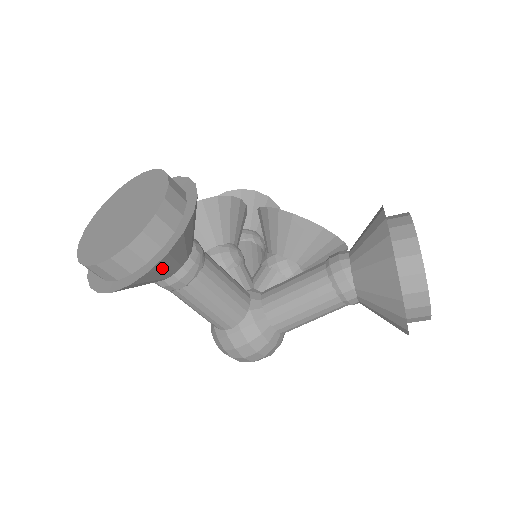
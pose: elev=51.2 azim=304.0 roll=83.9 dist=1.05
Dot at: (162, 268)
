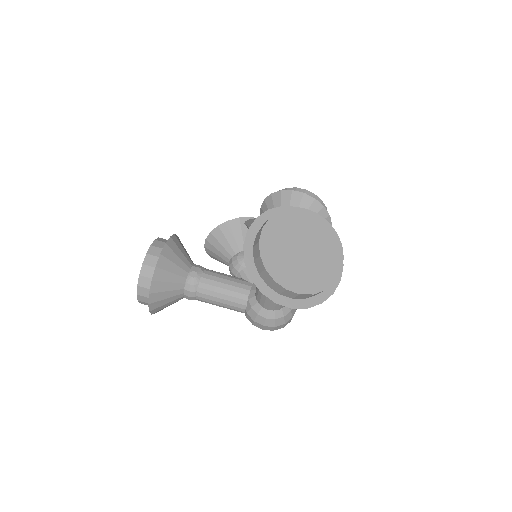
Dot at: (160, 298)
